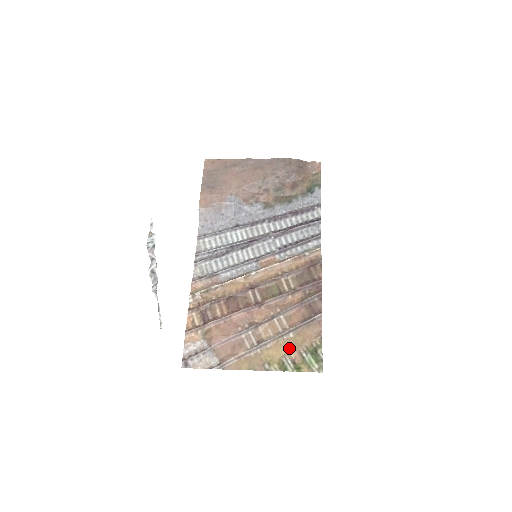
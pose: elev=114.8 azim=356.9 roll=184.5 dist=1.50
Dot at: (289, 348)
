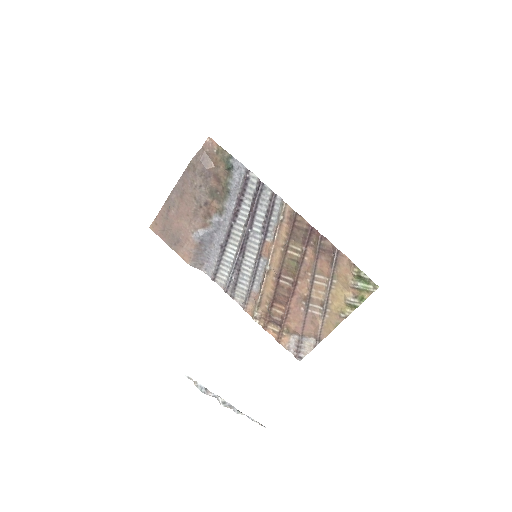
Dot at: (343, 291)
